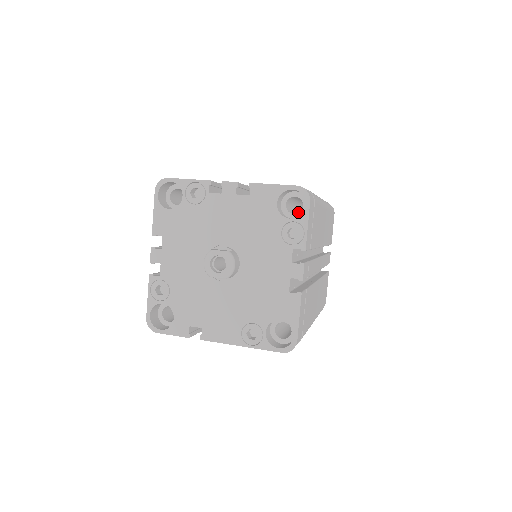
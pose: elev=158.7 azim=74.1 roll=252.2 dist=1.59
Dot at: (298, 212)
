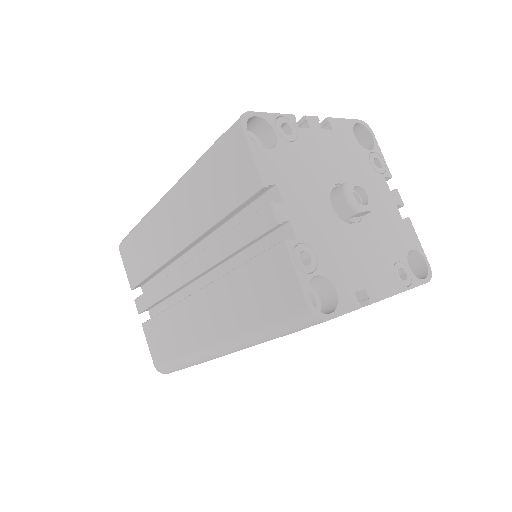
Dot at: occluded
